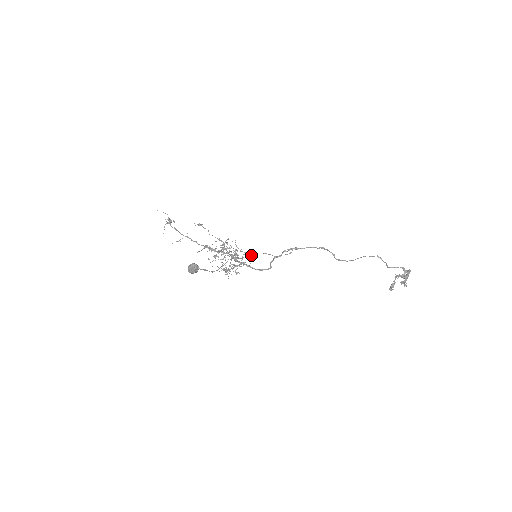
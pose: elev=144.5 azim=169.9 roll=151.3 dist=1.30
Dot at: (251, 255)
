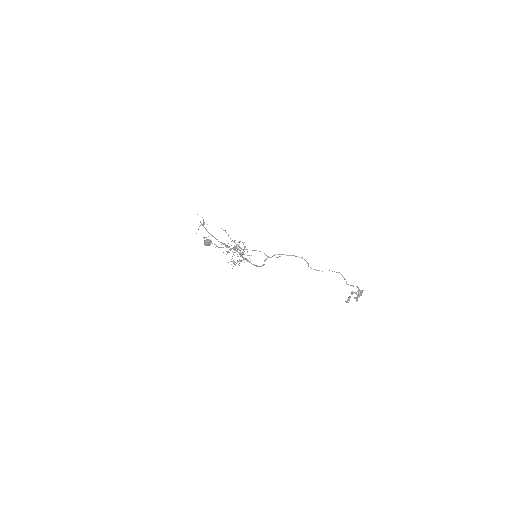
Dot at: occluded
